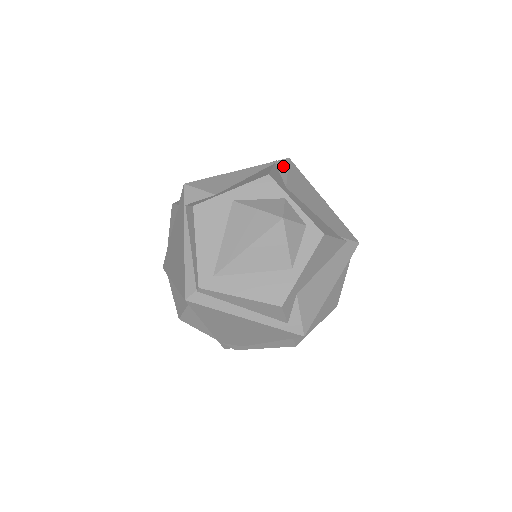
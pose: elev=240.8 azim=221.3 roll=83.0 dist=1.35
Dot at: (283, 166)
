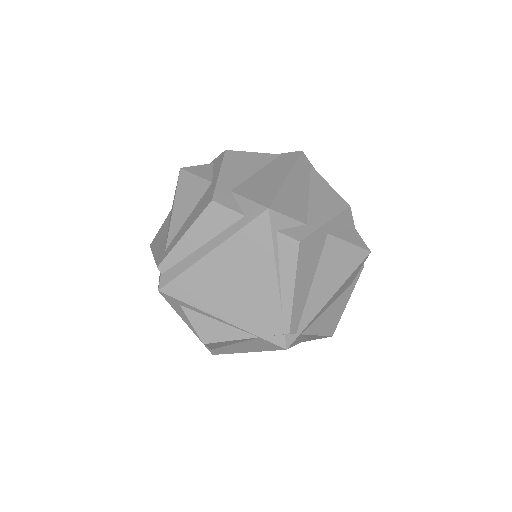
Dot at: occluded
